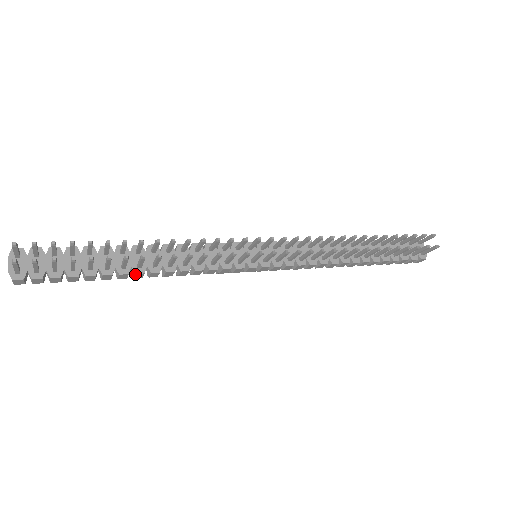
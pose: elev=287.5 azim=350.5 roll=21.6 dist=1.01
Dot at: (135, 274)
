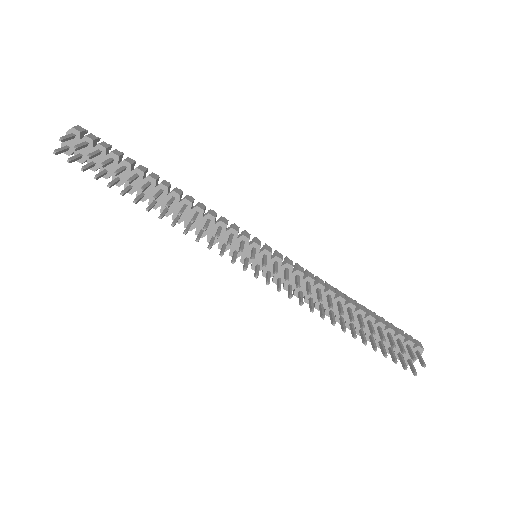
Dot at: (149, 204)
